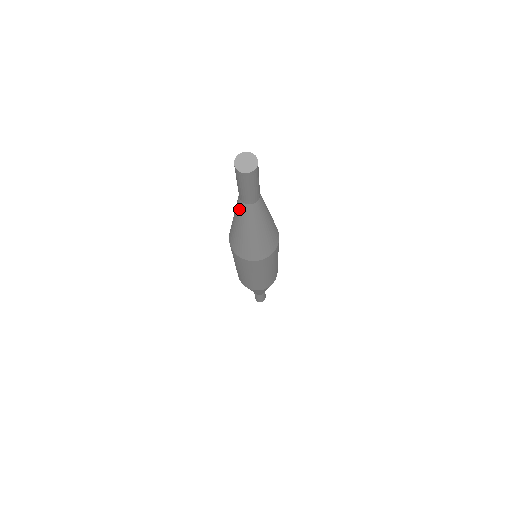
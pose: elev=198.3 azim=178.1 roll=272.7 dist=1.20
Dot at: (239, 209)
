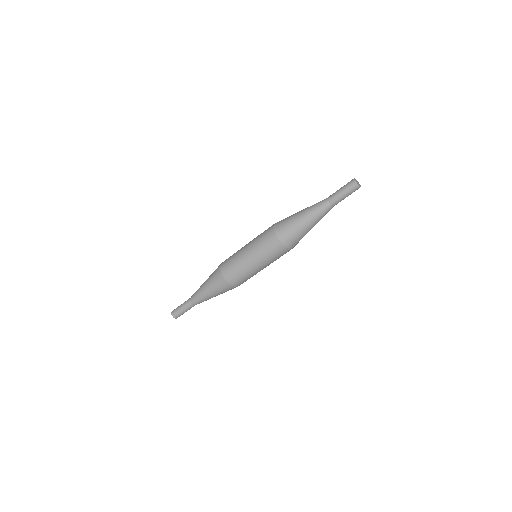
Dot at: (320, 206)
